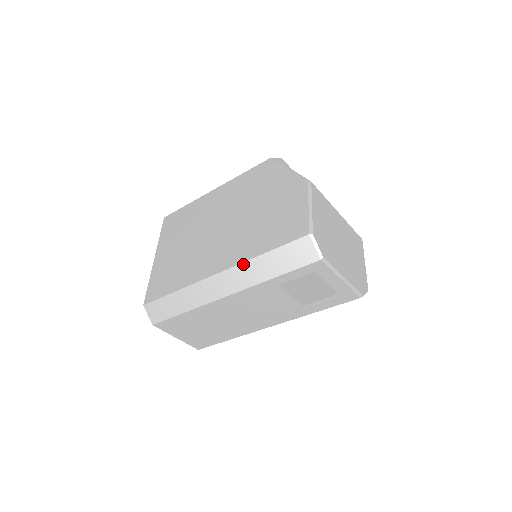
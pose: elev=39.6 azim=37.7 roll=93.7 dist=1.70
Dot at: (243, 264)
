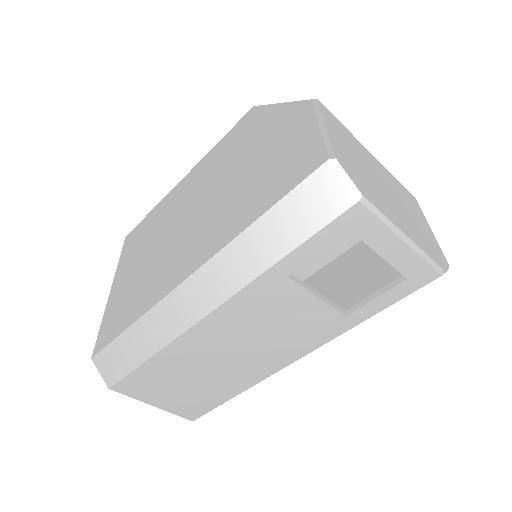
Dot at: (226, 249)
